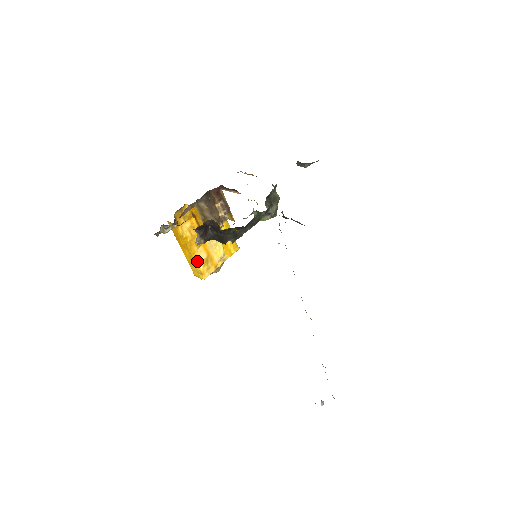
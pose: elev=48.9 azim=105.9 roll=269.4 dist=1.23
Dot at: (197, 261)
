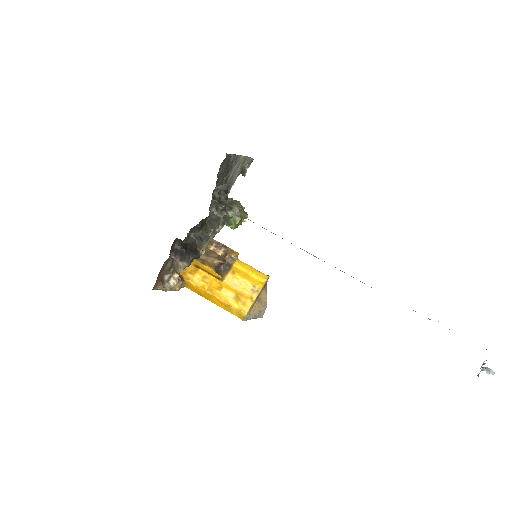
Dot at: (227, 302)
